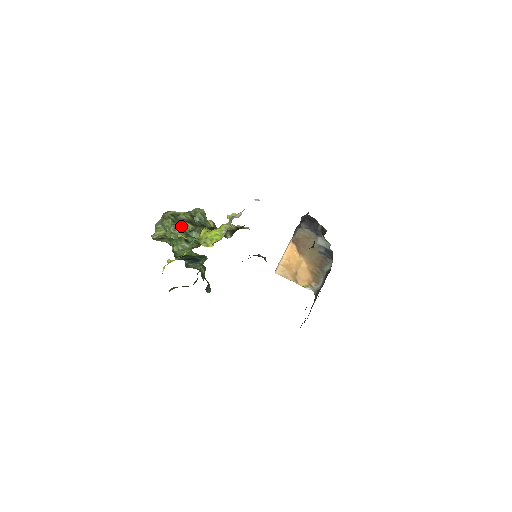
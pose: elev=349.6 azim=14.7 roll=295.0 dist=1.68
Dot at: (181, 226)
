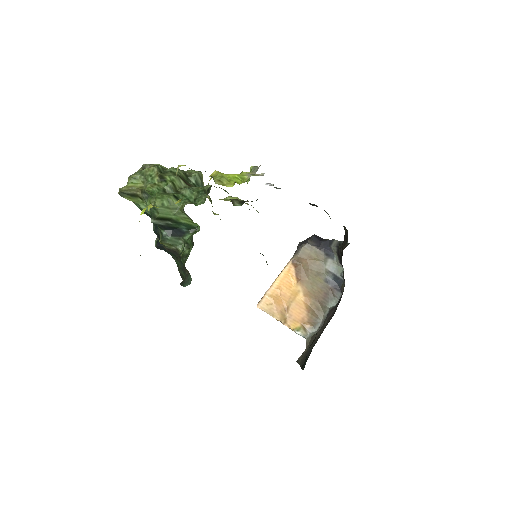
Dot at: (171, 179)
